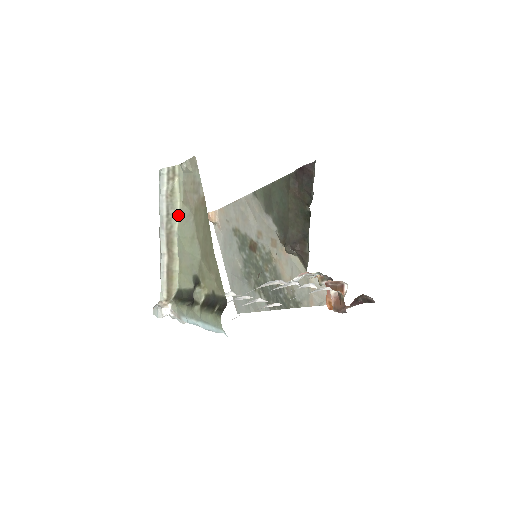
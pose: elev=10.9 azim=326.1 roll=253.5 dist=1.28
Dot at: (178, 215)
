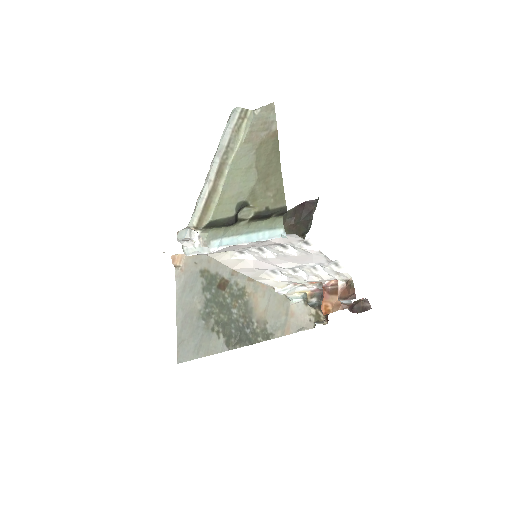
Dot at: (236, 151)
